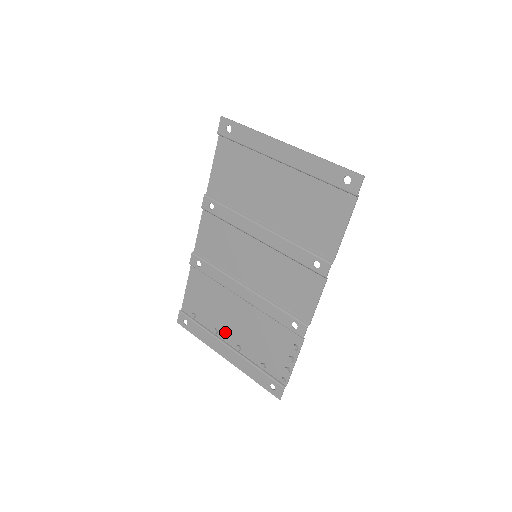
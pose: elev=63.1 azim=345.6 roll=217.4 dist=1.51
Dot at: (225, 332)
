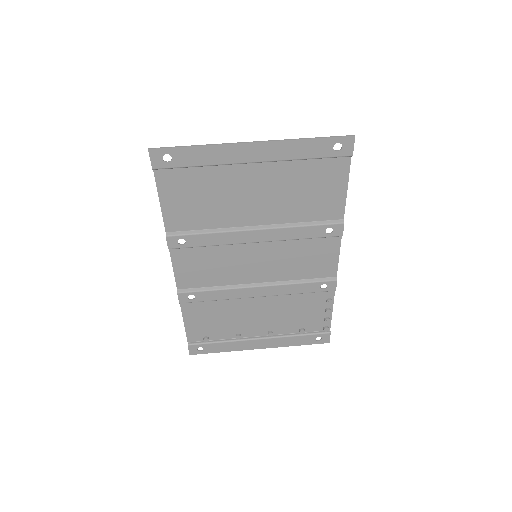
Dot at: (249, 331)
